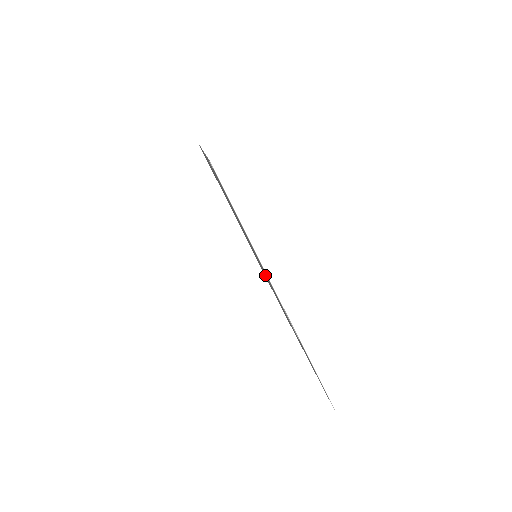
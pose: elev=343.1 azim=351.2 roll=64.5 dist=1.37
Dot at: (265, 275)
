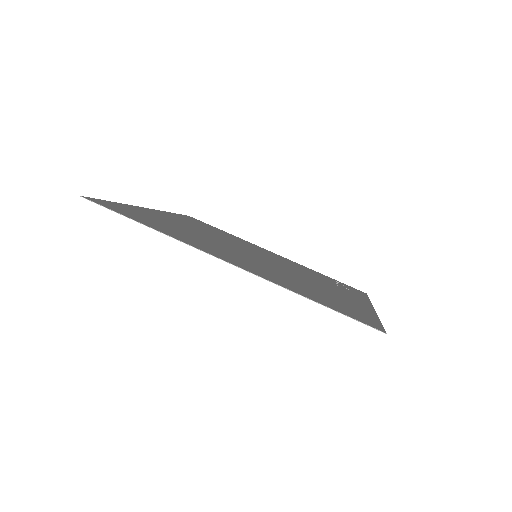
Dot at: occluded
